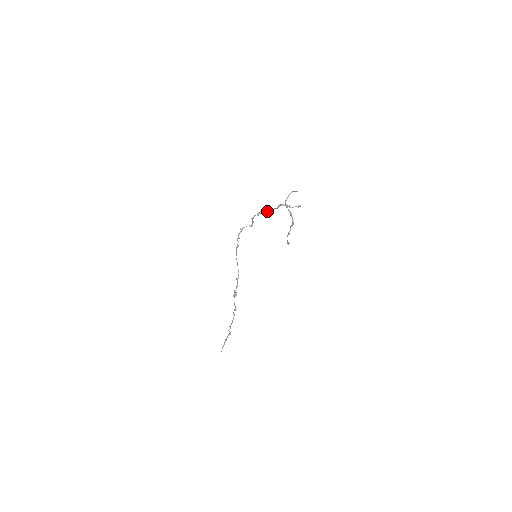
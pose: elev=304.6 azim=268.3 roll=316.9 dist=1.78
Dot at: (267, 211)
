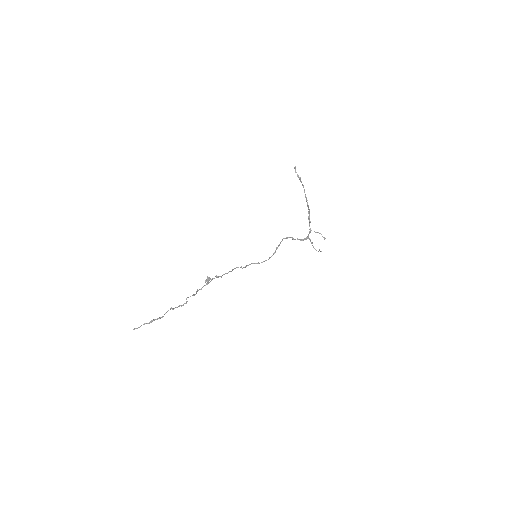
Dot at: (292, 239)
